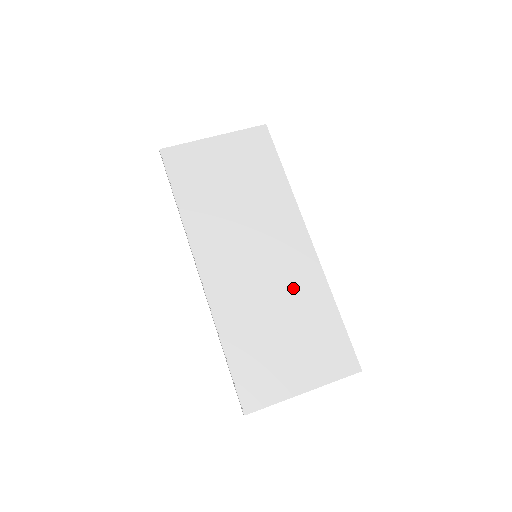
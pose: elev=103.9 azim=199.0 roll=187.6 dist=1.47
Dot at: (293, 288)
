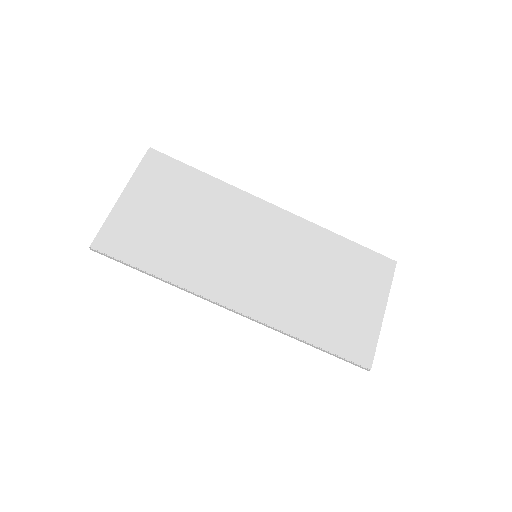
Dot at: (304, 252)
